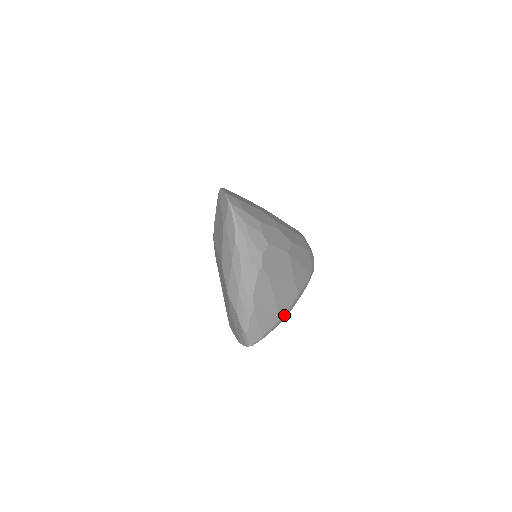
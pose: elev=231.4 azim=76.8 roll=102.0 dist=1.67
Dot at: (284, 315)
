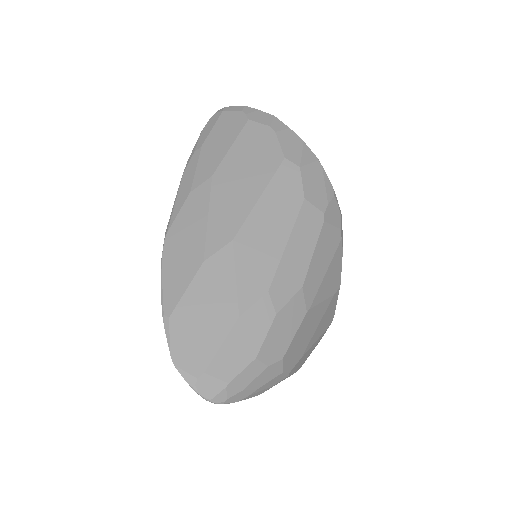
Dot at: occluded
